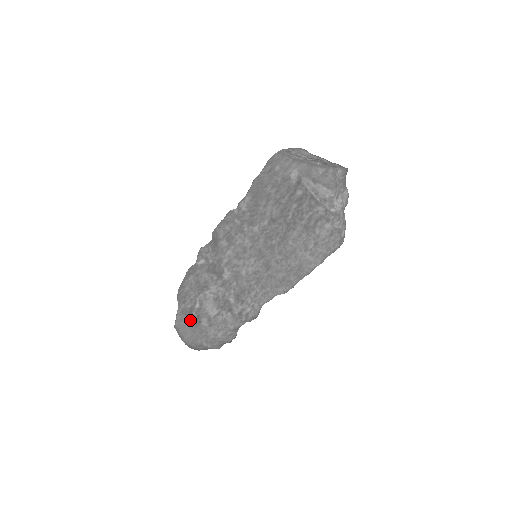
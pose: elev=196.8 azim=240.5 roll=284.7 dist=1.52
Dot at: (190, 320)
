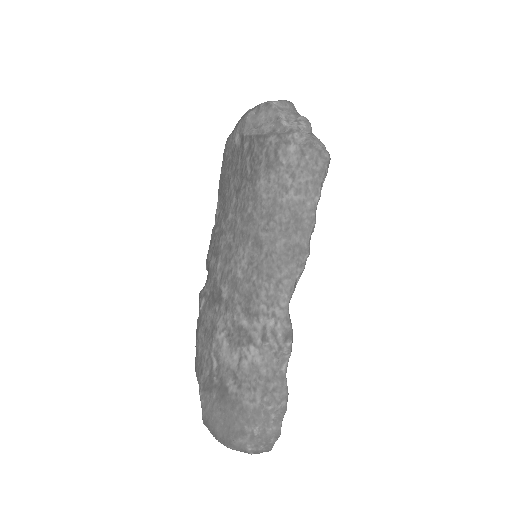
Dot at: (215, 395)
